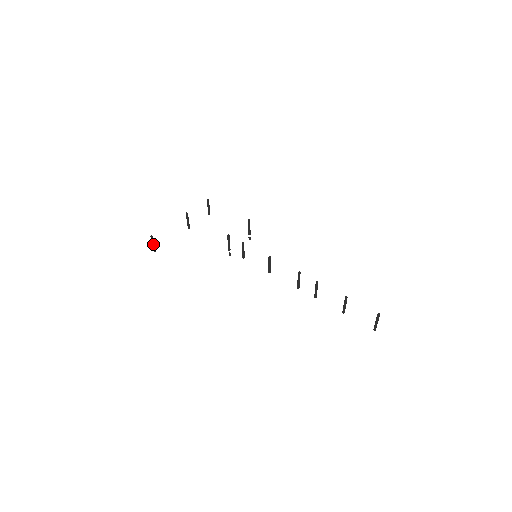
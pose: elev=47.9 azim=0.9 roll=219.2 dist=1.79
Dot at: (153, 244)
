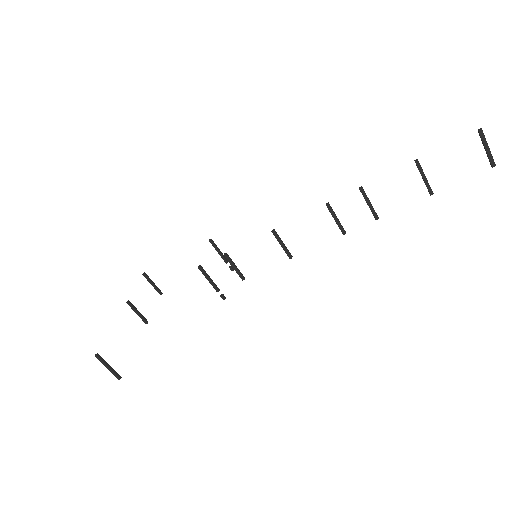
Dot at: (108, 367)
